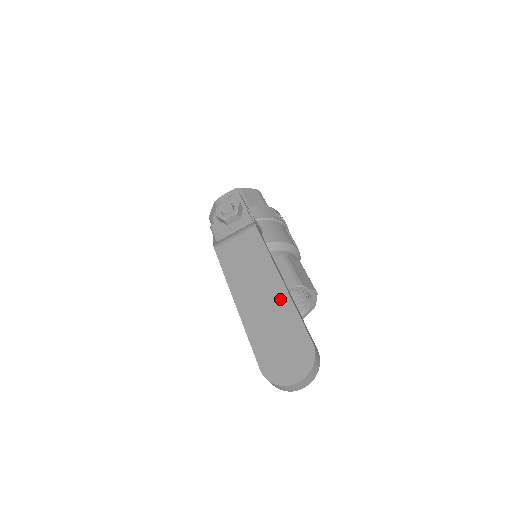
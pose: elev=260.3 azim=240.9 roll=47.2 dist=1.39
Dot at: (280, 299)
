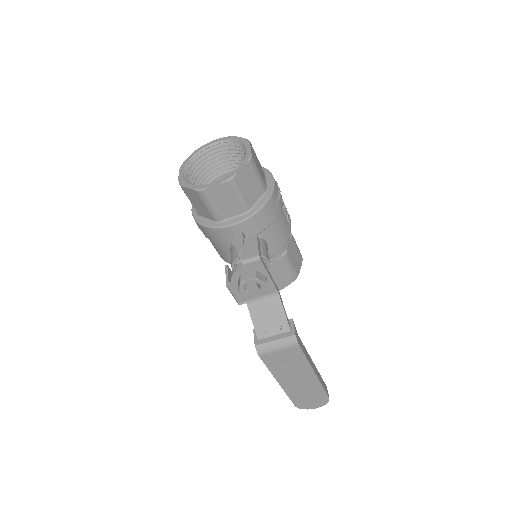
Dot at: (313, 383)
